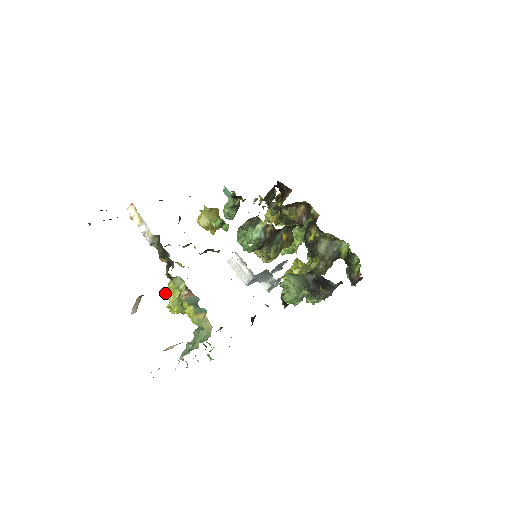
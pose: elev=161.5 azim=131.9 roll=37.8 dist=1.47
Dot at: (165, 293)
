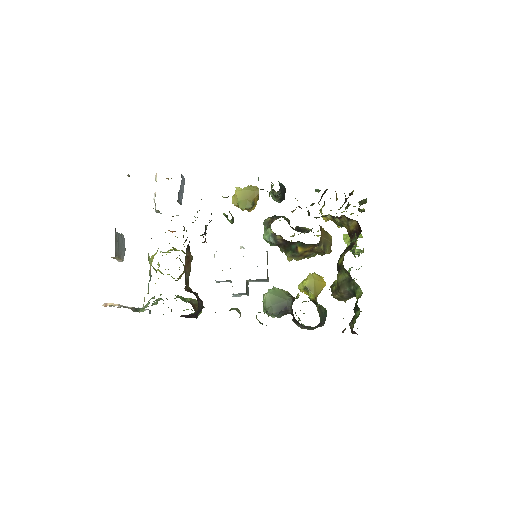
Dot at: (151, 256)
